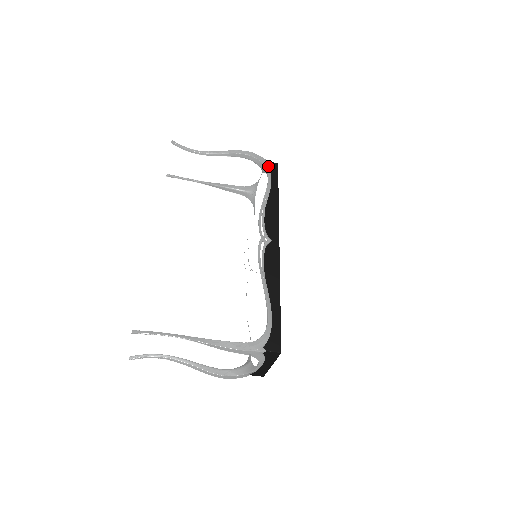
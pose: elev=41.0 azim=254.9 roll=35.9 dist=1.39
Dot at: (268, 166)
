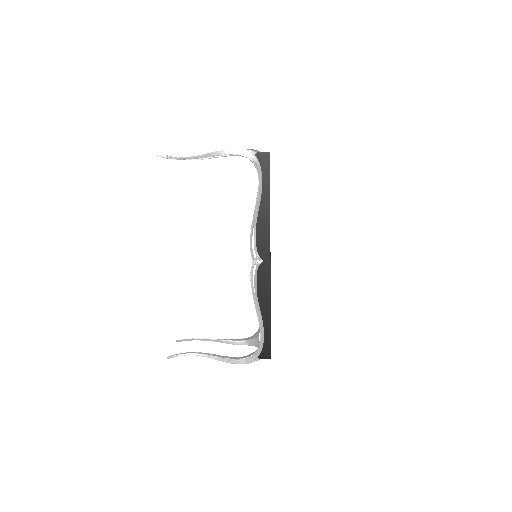
Dot at: (258, 162)
